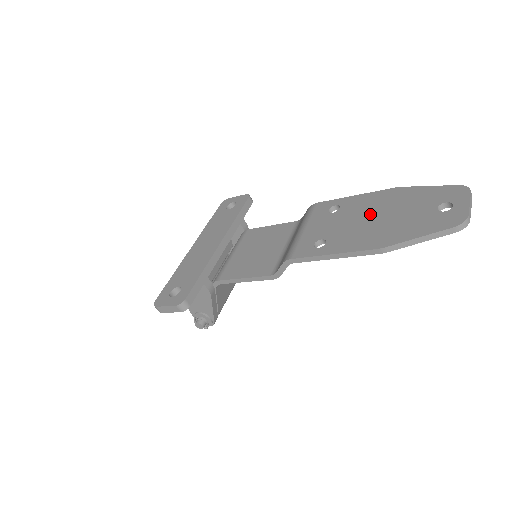
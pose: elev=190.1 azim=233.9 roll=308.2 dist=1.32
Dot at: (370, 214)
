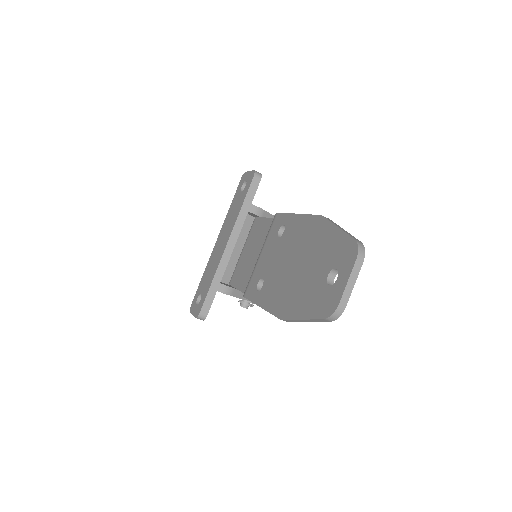
Dot at: (293, 256)
